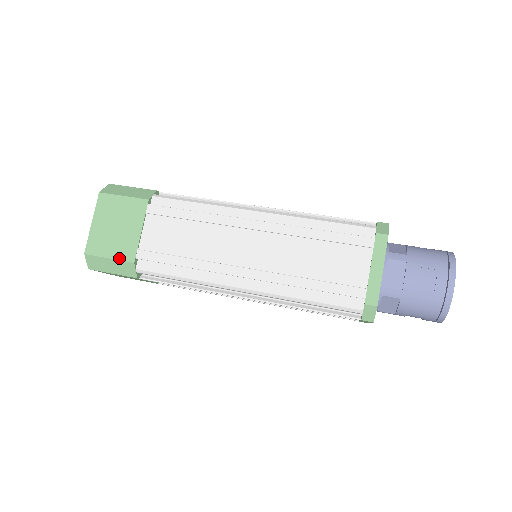
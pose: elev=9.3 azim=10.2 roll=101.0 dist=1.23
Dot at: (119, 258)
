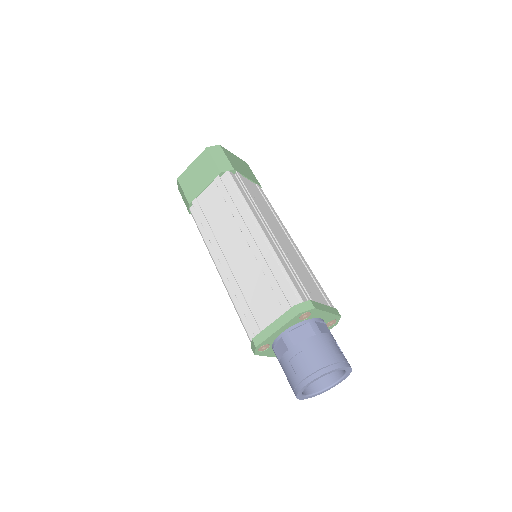
Dot at: (231, 162)
